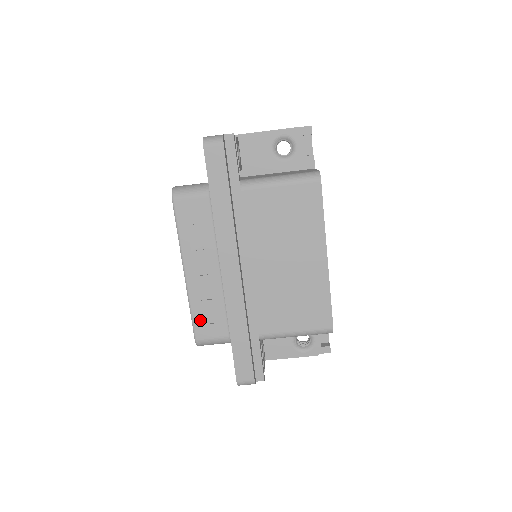
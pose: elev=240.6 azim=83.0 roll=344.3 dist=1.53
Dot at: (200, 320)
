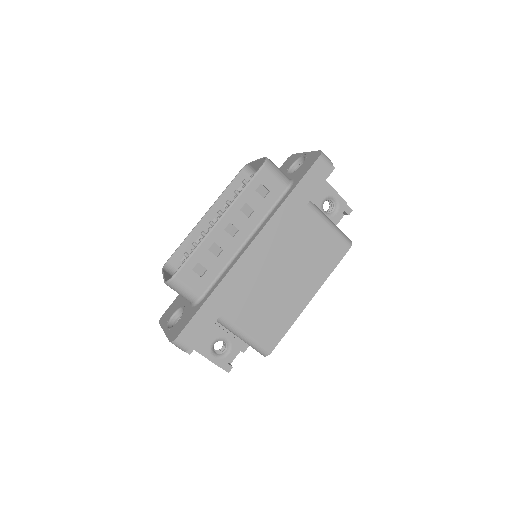
Dot at: (194, 264)
